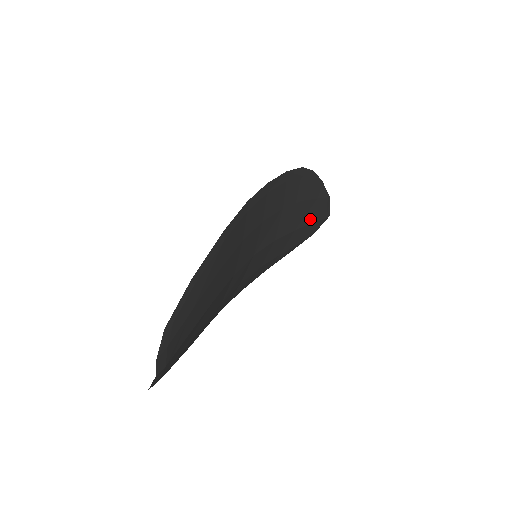
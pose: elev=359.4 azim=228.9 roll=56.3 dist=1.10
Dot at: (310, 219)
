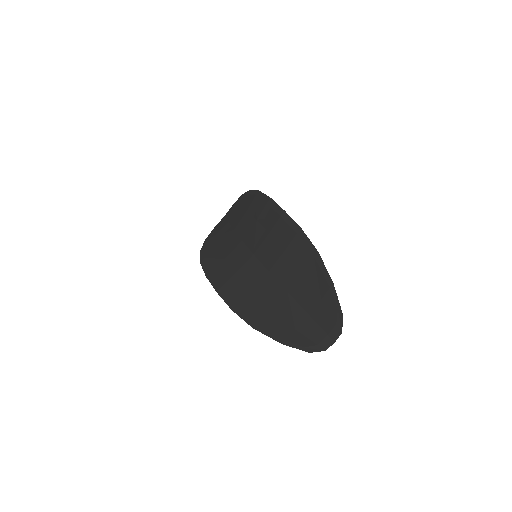
Dot at: occluded
